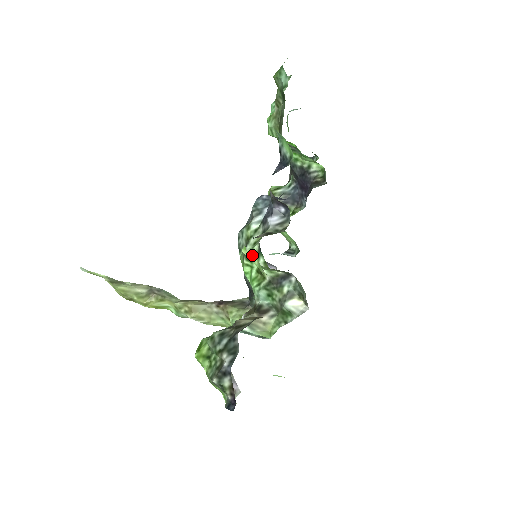
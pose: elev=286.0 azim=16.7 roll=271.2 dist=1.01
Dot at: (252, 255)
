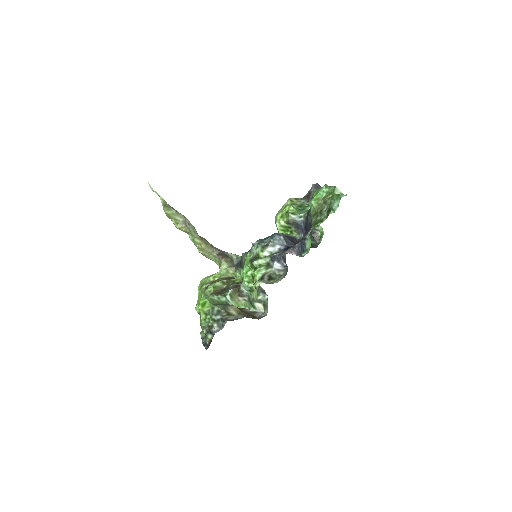
Dot at: (256, 290)
